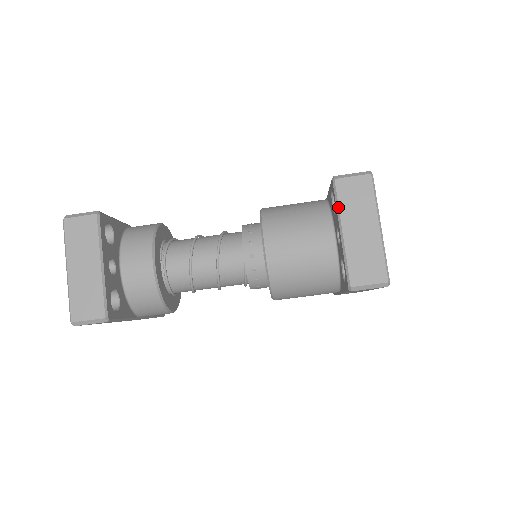
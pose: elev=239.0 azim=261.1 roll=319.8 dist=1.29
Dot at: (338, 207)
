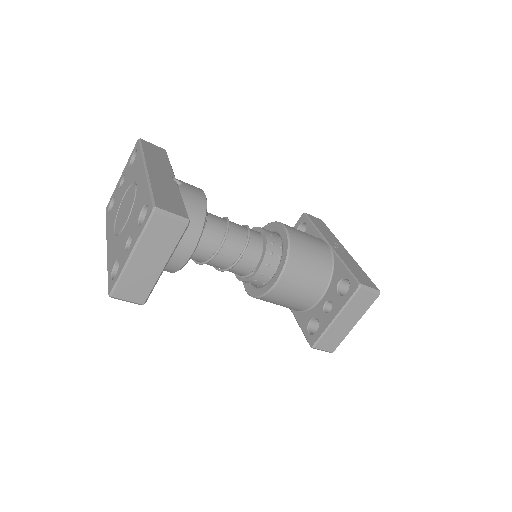
Dot at: (347, 304)
